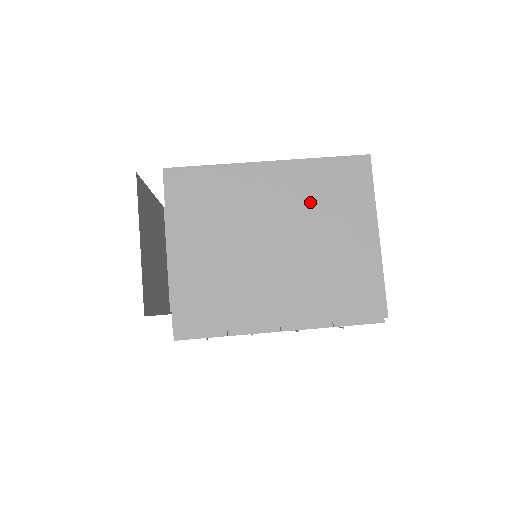
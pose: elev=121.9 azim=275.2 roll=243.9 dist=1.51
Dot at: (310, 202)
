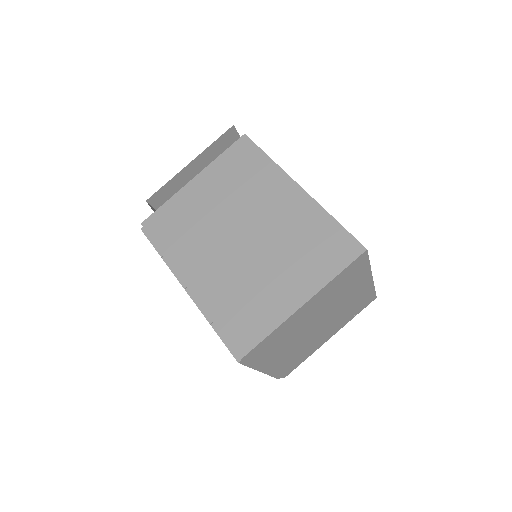
Dot at: (291, 236)
